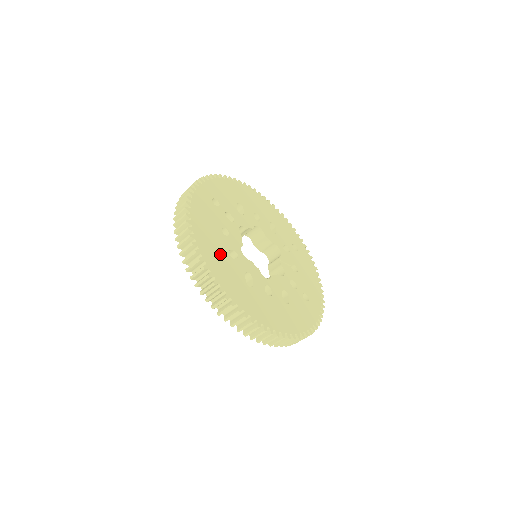
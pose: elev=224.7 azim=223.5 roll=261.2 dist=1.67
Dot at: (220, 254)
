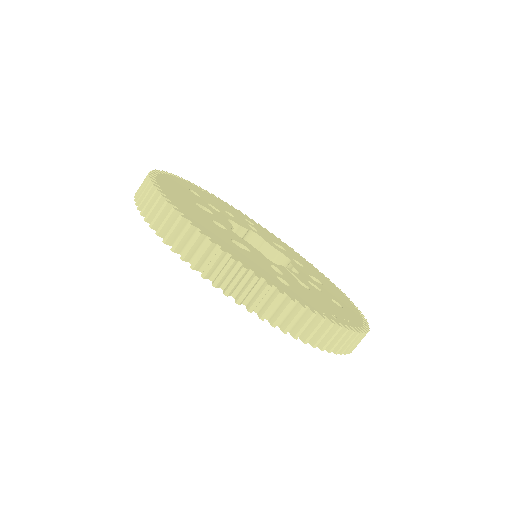
Dot at: occluded
